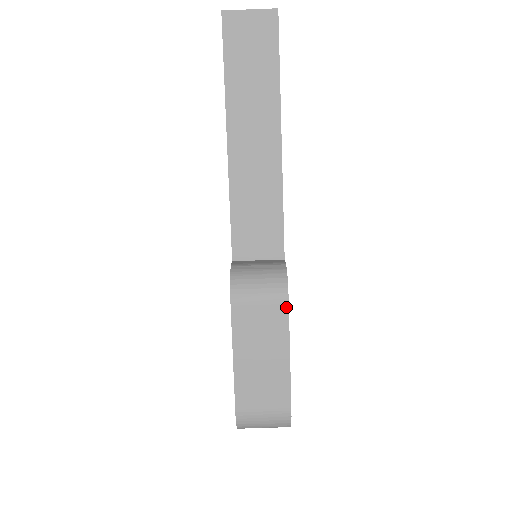
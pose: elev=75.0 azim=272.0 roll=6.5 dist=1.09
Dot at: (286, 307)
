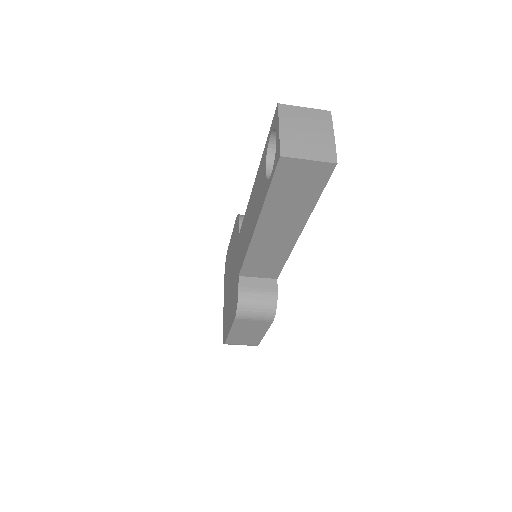
Dot at: (271, 323)
